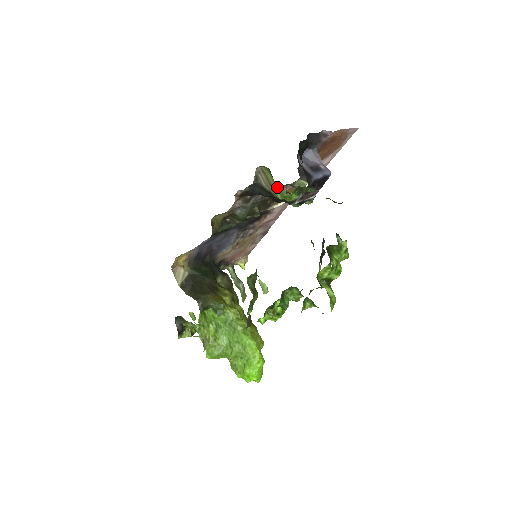
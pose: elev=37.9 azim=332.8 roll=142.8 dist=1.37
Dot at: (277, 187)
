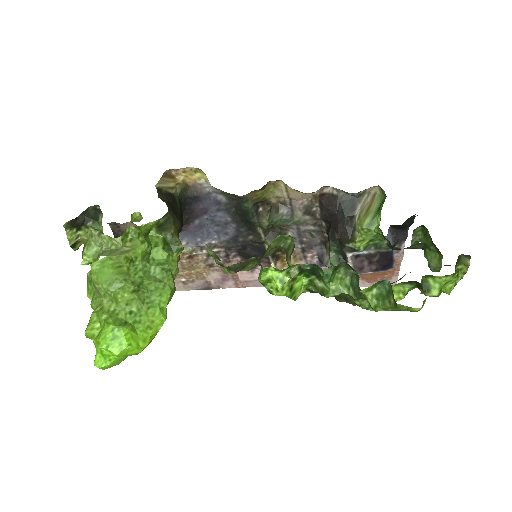
Dot at: (374, 215)
